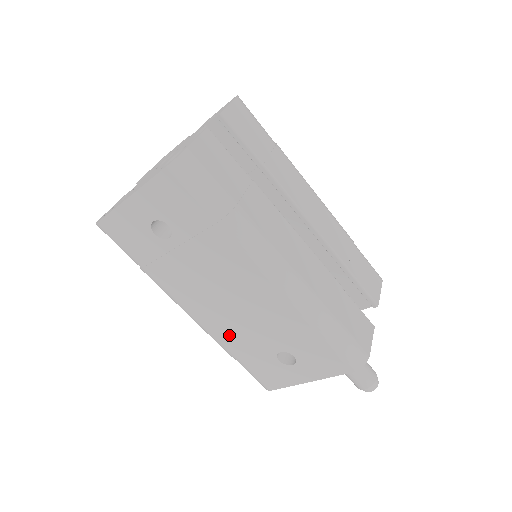
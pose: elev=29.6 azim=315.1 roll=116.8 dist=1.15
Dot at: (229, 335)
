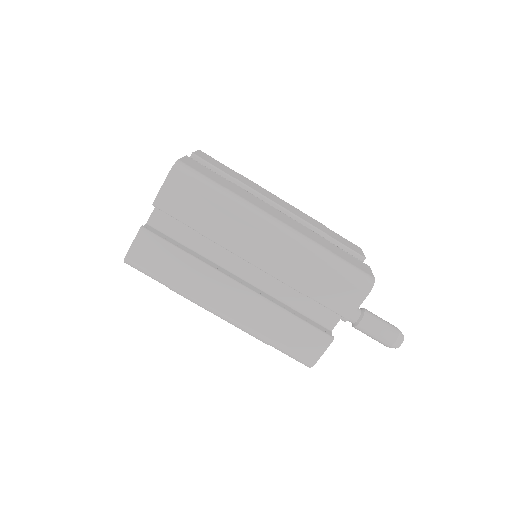
Dot at: occluded
